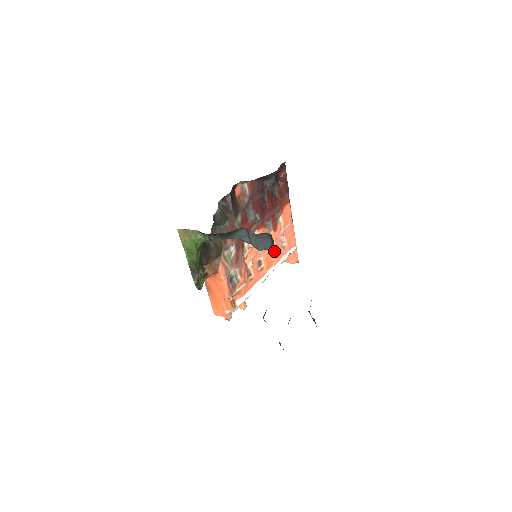
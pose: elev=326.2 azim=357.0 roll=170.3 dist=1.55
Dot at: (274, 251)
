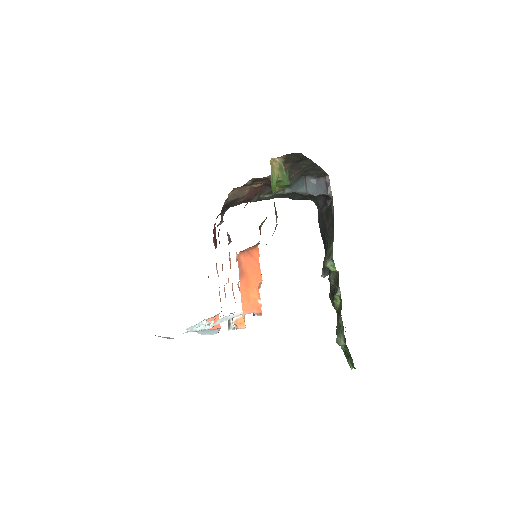
Dot at: occluded
